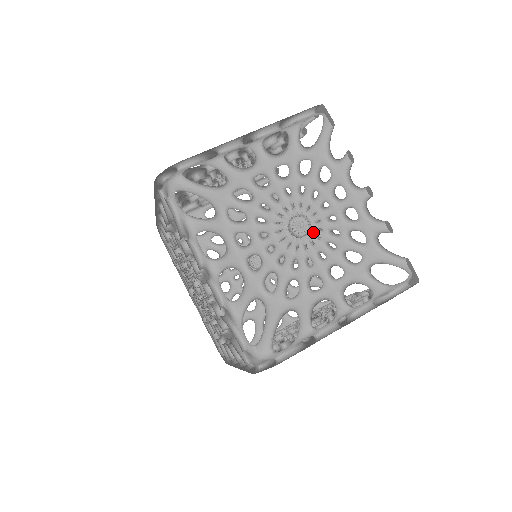
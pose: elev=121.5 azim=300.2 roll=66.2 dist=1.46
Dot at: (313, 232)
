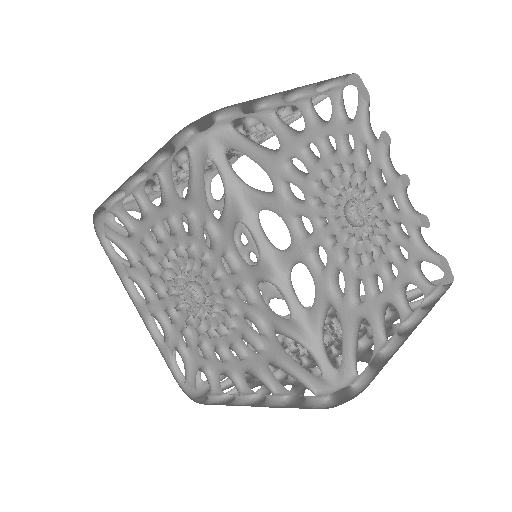
Dot at: occluded
